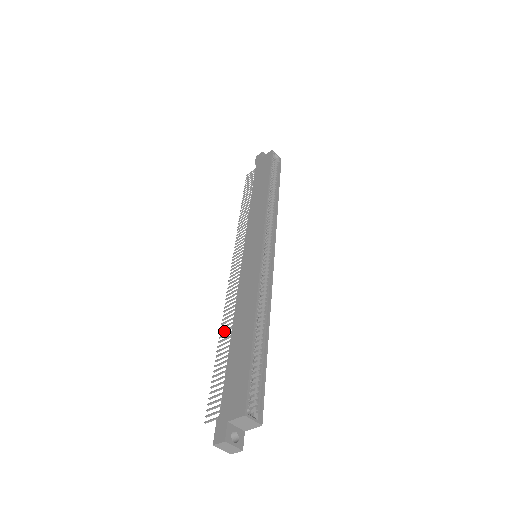
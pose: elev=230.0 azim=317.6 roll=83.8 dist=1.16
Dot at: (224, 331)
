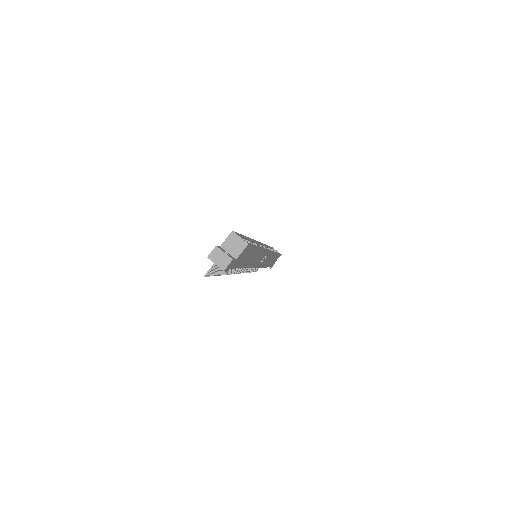
Dot at: occluded
